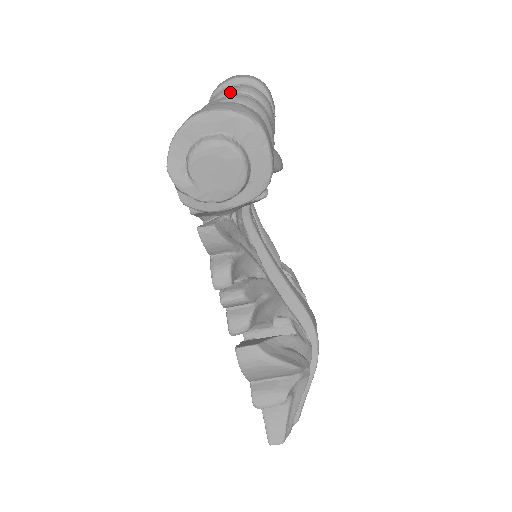
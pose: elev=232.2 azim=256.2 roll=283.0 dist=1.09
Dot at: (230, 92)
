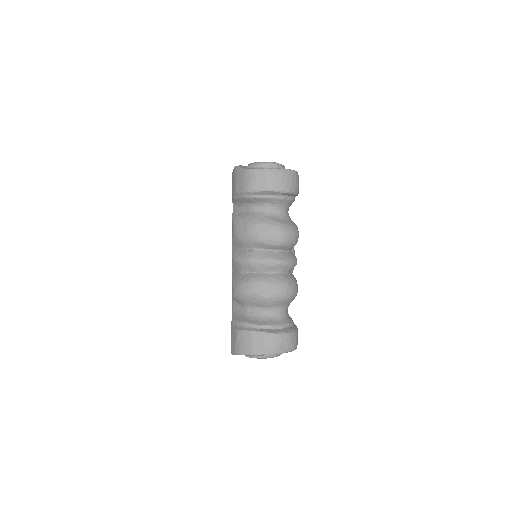
Dot at: (269, 243)
